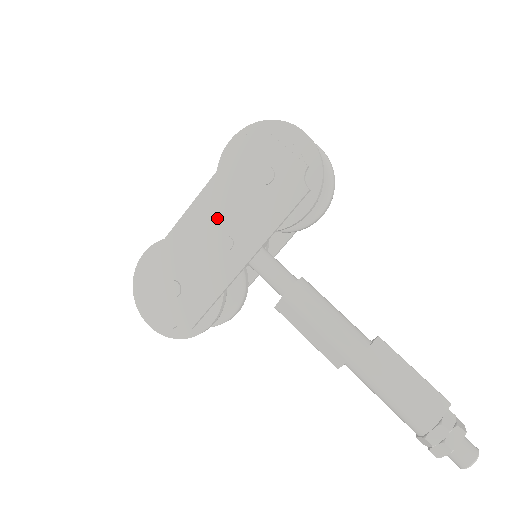
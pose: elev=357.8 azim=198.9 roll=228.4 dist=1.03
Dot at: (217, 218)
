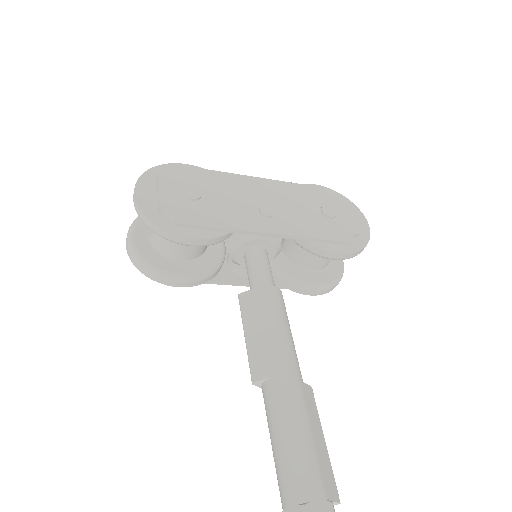
Dot at: (273, 198)
